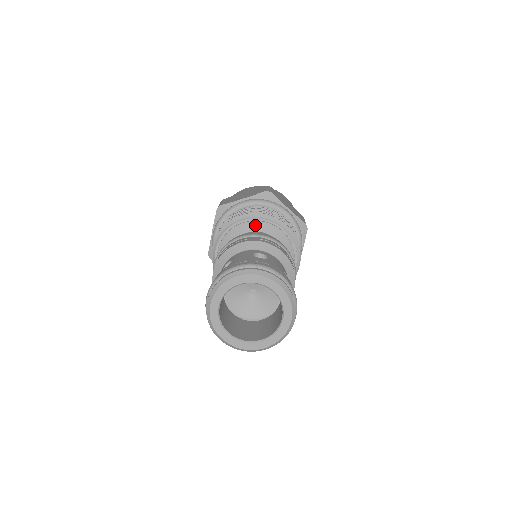
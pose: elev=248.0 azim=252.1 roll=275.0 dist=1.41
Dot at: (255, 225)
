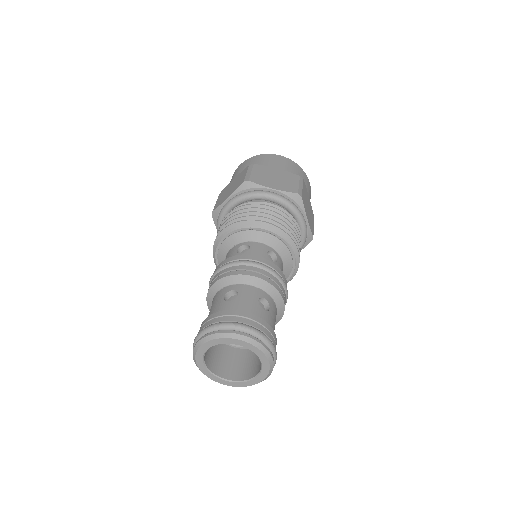
Dot at: (272, 240)
